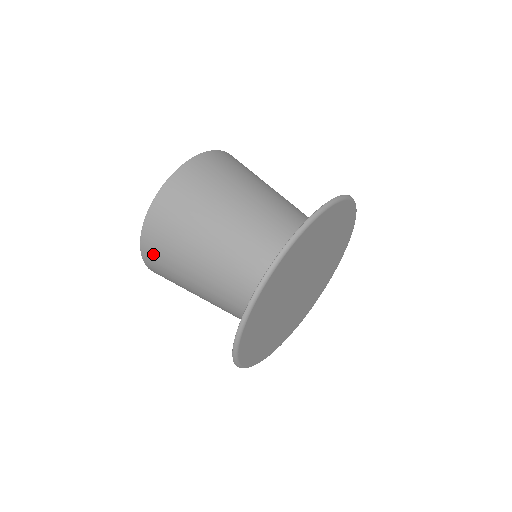
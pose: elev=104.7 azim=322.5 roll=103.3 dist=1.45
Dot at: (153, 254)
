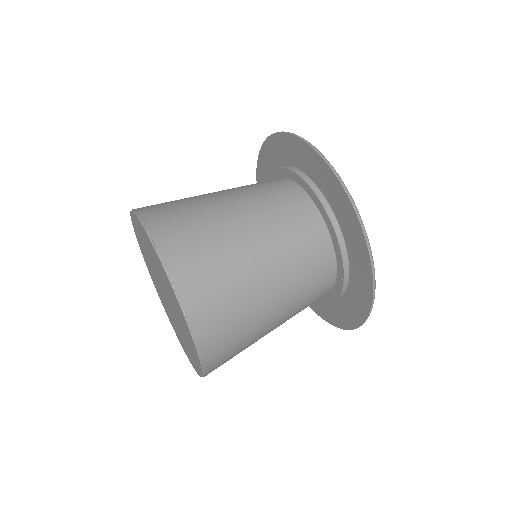
Dot at: occluded
